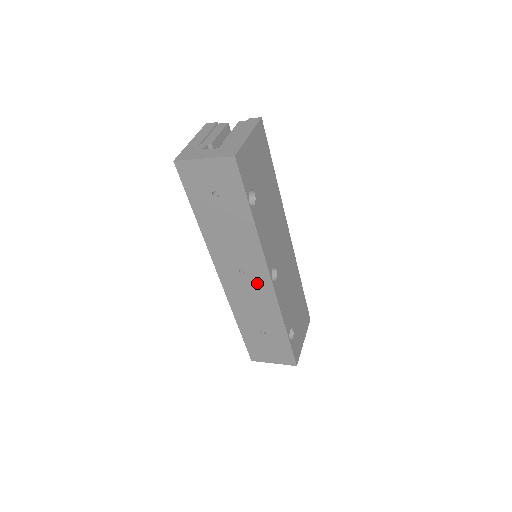
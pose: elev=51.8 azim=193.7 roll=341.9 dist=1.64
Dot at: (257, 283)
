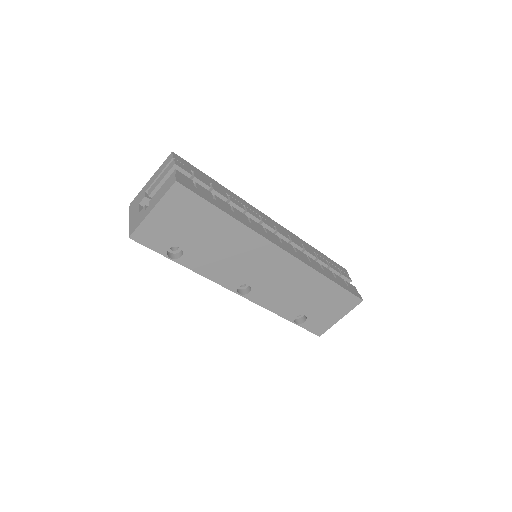
Dot at: occluded
